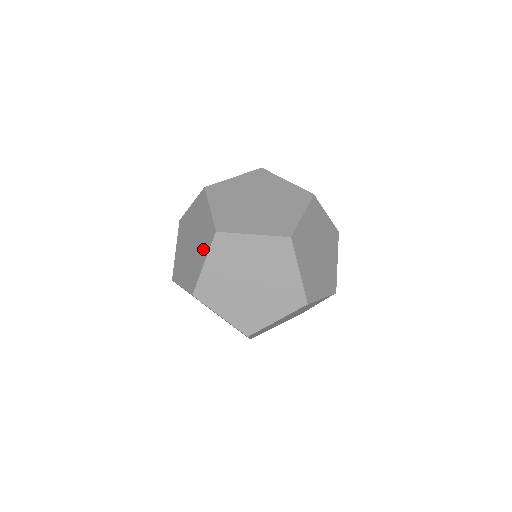
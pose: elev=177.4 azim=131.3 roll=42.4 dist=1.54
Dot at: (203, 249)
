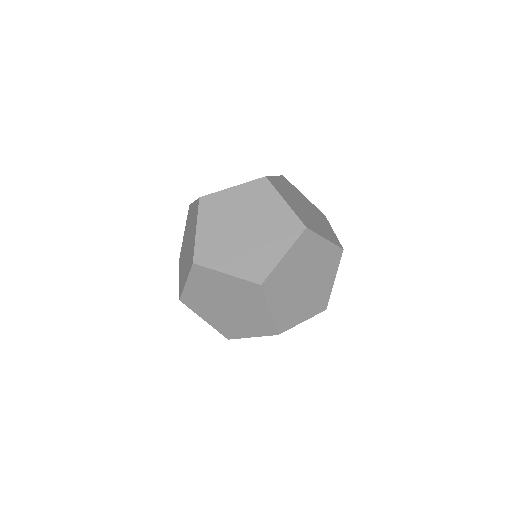
Dot at: (188, 267)
